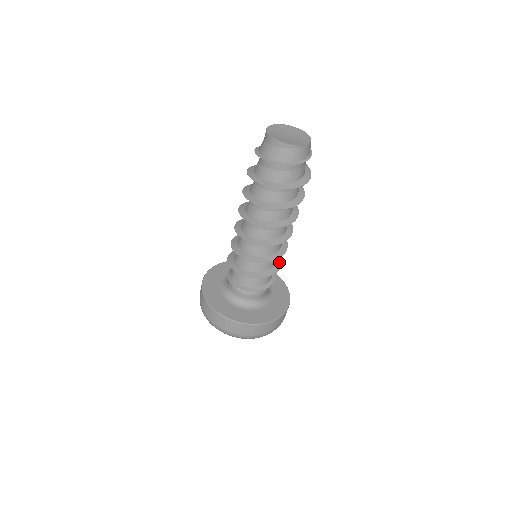
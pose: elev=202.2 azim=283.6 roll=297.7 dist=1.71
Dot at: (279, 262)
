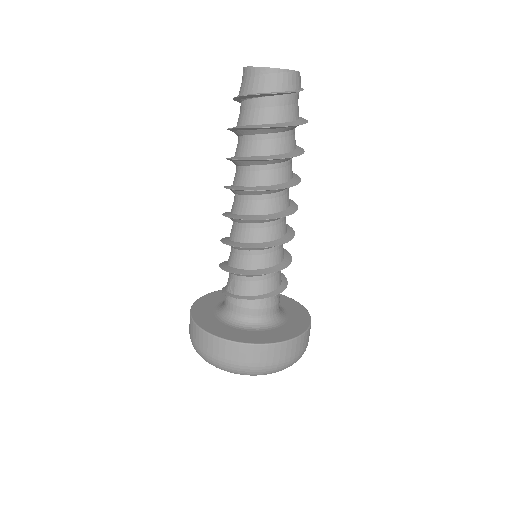
Dot at: (287, 260)
